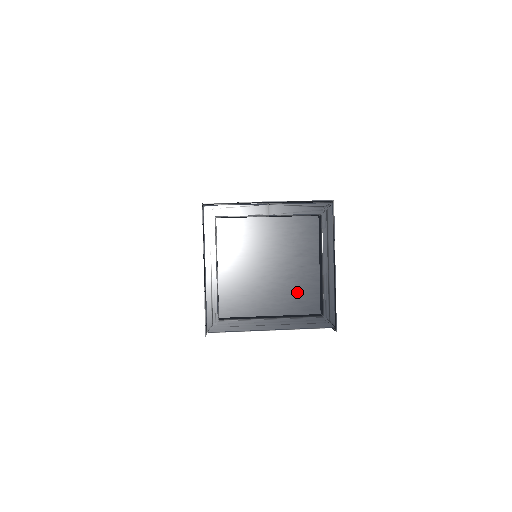
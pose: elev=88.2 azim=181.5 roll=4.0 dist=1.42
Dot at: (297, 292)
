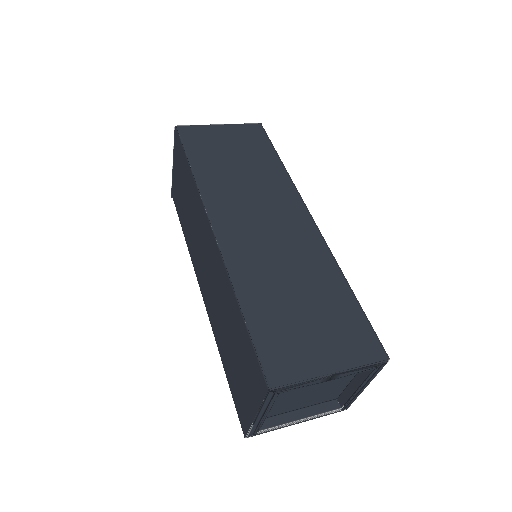
Dot at: (325, 395)
